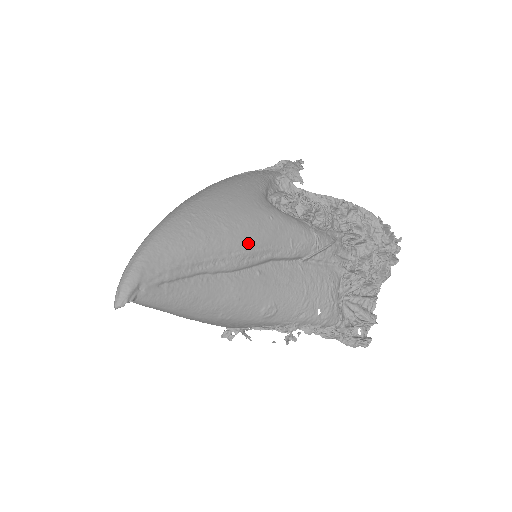
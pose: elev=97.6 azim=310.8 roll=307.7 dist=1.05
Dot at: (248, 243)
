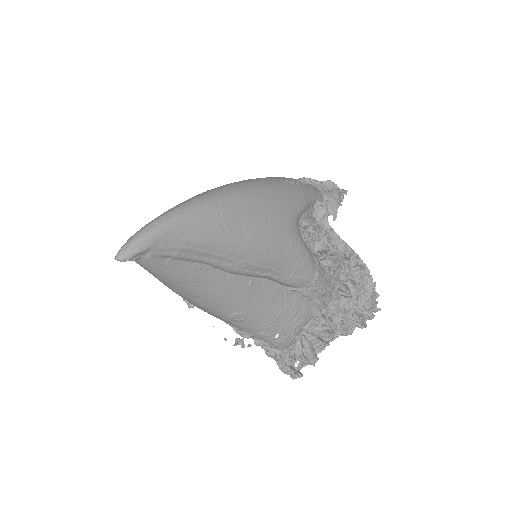
Dot at: (259, 257)
